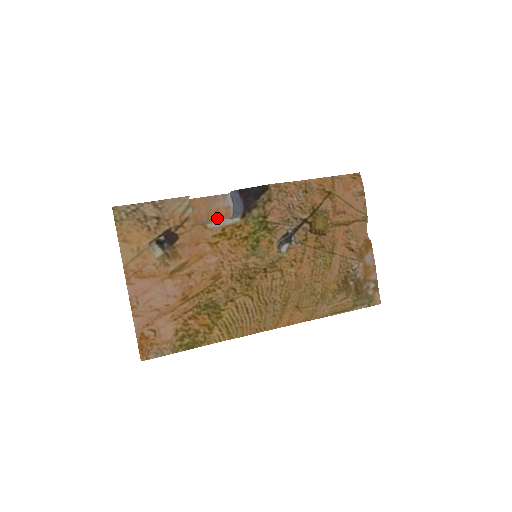
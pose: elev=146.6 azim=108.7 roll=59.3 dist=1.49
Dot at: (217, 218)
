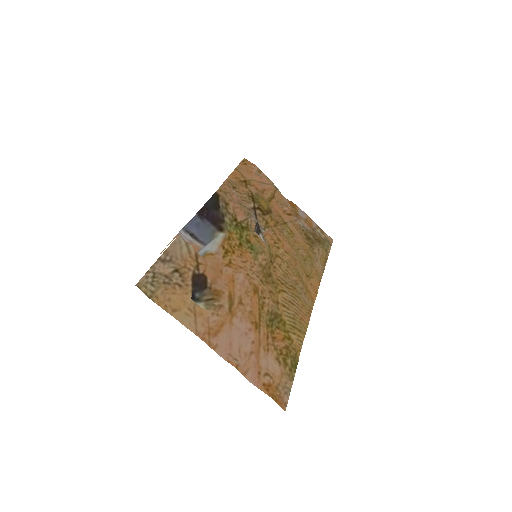
Dot at: occluded
